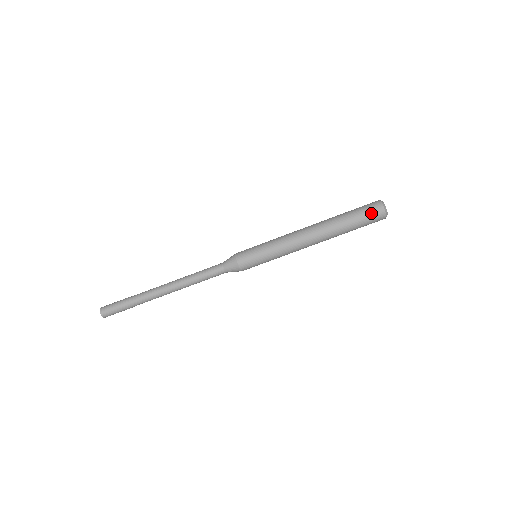
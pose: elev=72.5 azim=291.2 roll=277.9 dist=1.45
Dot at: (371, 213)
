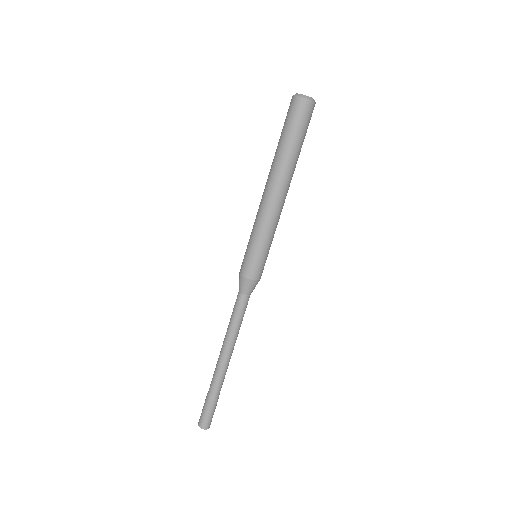
Dot at: (290, 113)
